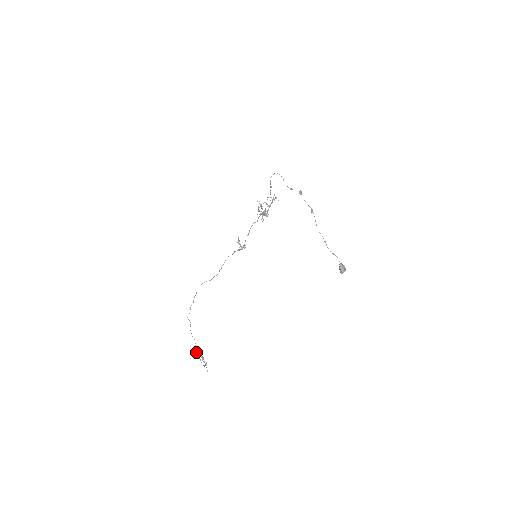
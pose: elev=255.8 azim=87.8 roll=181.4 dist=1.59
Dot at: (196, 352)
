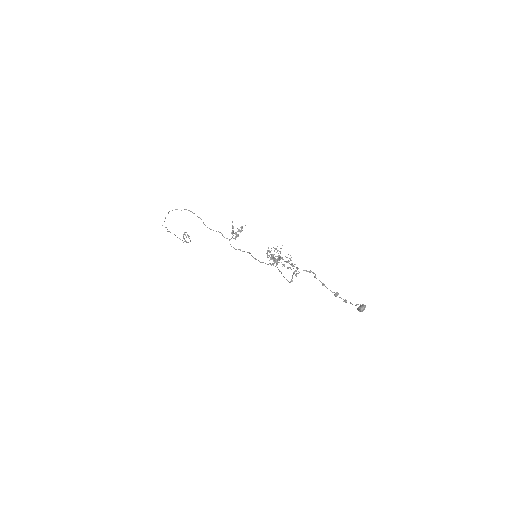
Dot at: occluded
